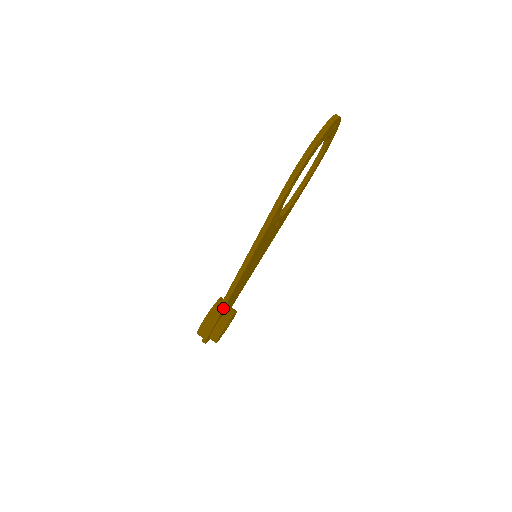
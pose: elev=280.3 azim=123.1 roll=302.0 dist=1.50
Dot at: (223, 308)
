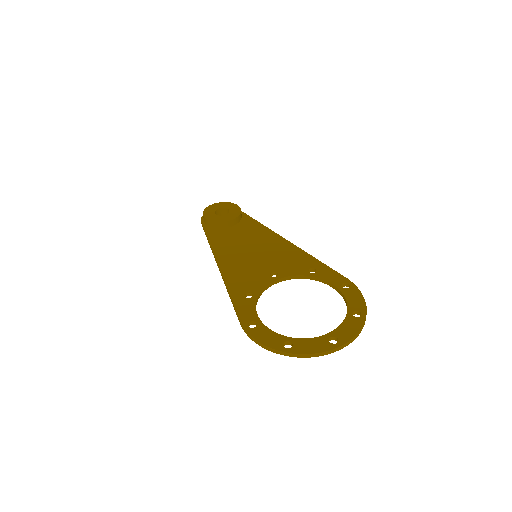
Dot at: (209, 244)
